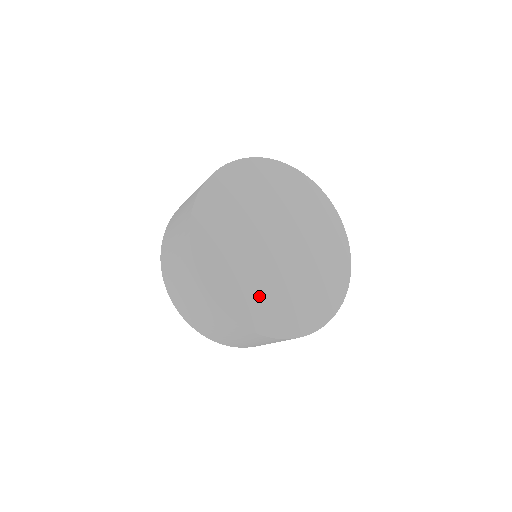
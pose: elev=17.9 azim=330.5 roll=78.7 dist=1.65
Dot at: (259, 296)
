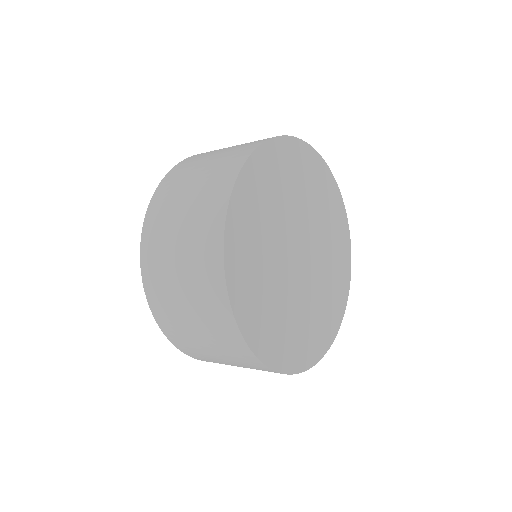
Dot at: (322, 313)
